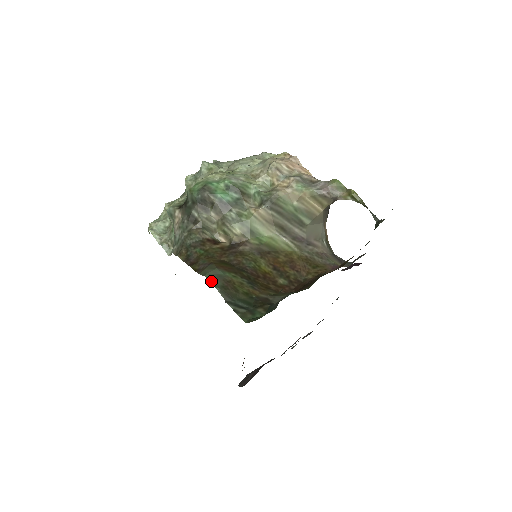
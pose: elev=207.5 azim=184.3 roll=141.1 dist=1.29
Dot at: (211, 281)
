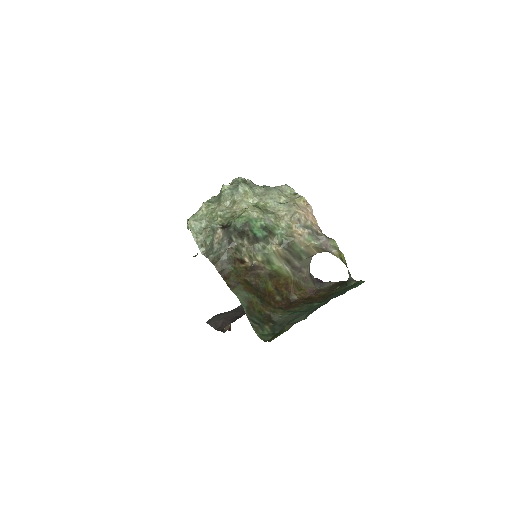
Dot at: (241, 302)
